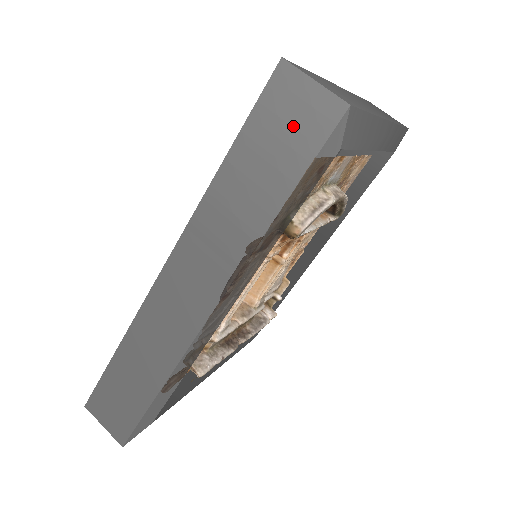
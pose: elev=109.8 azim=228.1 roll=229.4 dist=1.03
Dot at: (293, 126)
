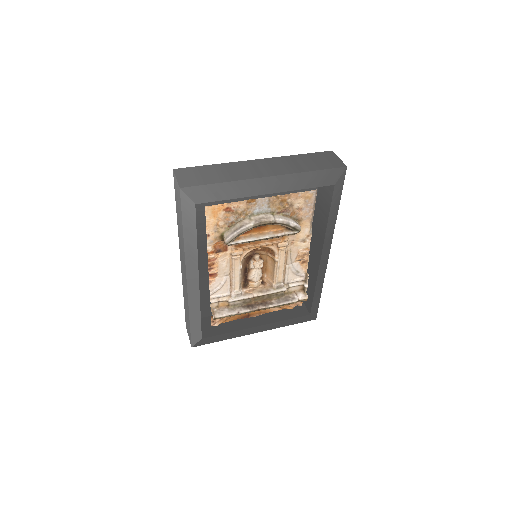
Dot at: (178, 197)
